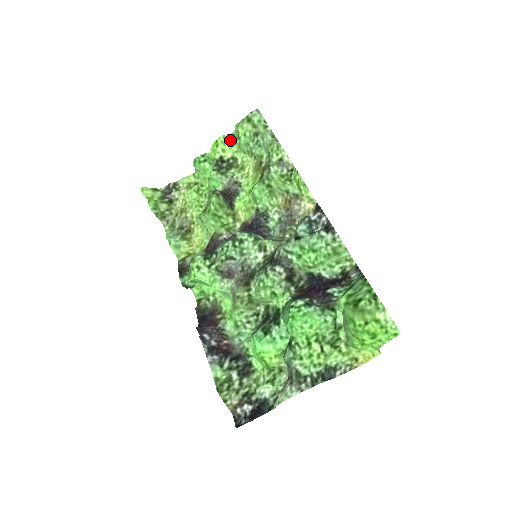
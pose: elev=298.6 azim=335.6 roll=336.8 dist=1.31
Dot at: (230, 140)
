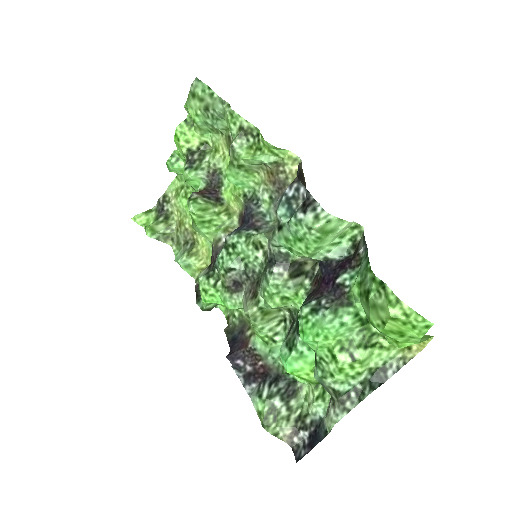
Dot at: (189, 126)
